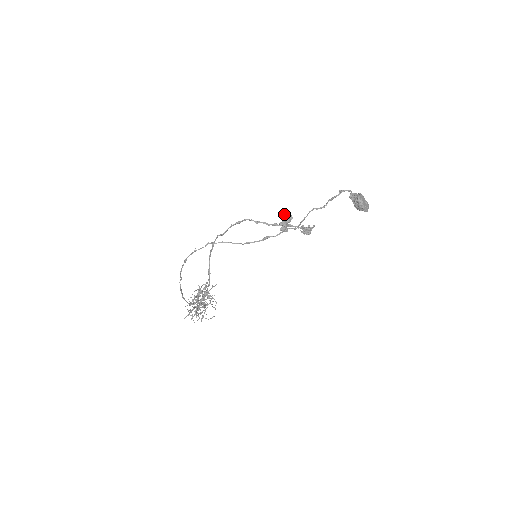
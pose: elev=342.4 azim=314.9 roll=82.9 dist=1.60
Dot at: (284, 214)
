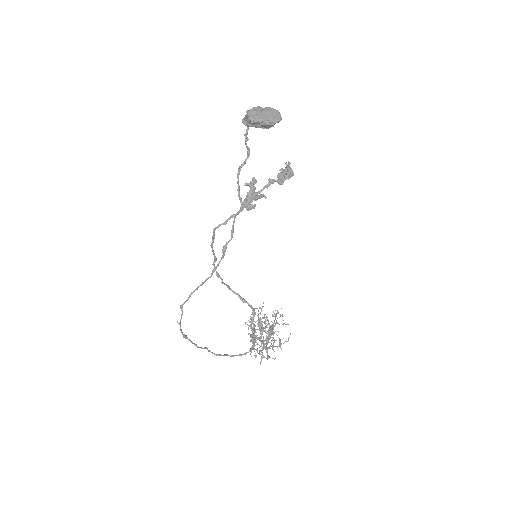
Dot at: (245, 185)
